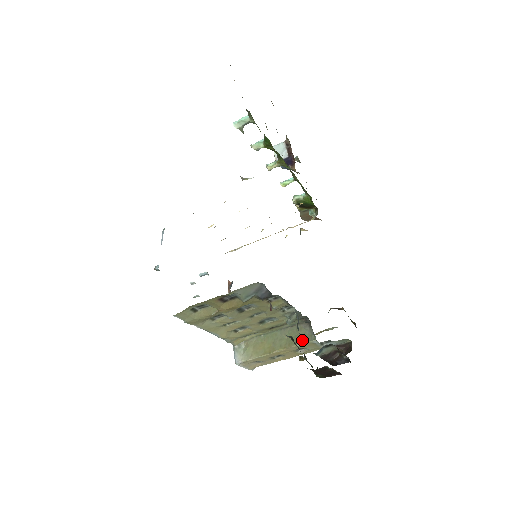
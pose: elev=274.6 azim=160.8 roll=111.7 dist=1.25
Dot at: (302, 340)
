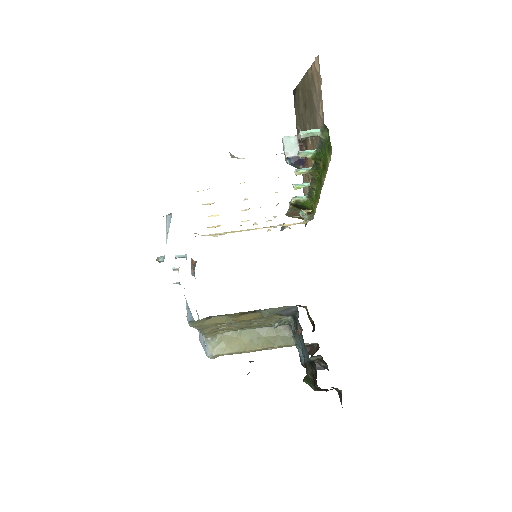
Dot at: (300, 352)
